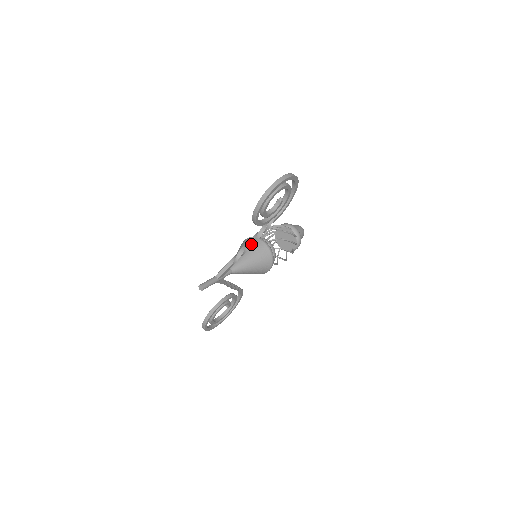
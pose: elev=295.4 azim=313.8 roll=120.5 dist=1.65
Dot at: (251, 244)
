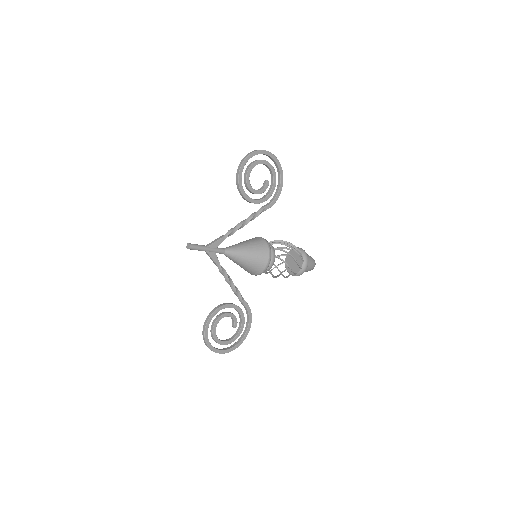
Dot at: (242, 223)
